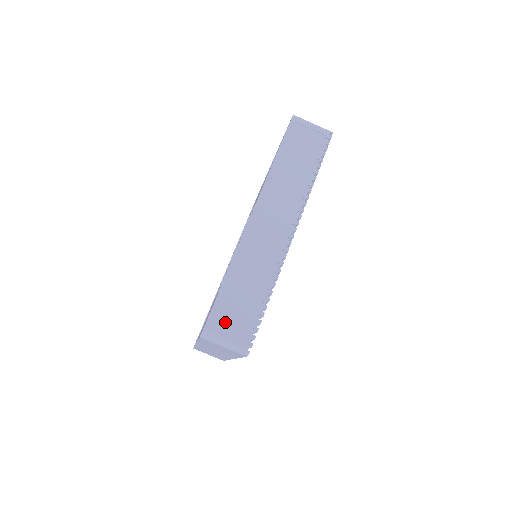
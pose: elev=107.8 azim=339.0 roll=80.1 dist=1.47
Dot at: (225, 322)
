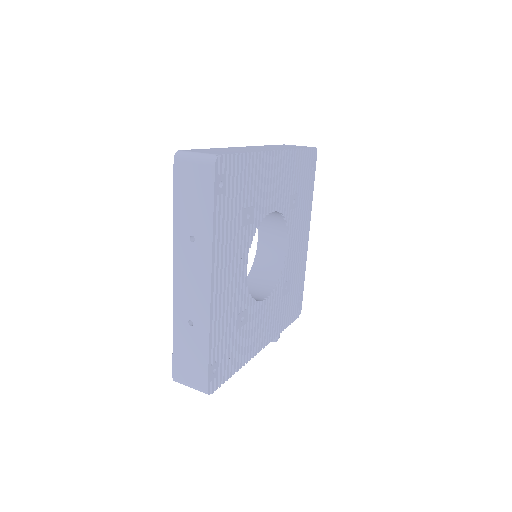
Dot at: occluded
